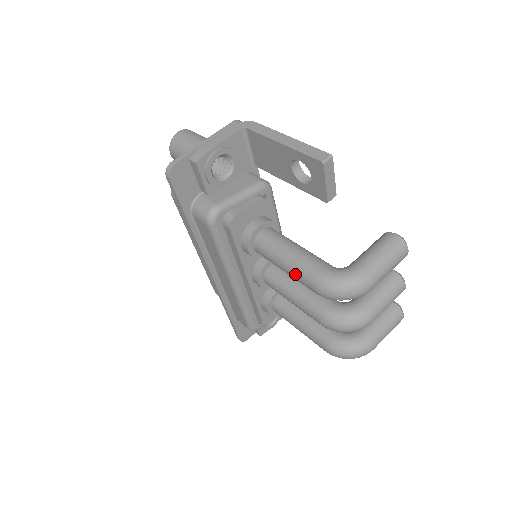
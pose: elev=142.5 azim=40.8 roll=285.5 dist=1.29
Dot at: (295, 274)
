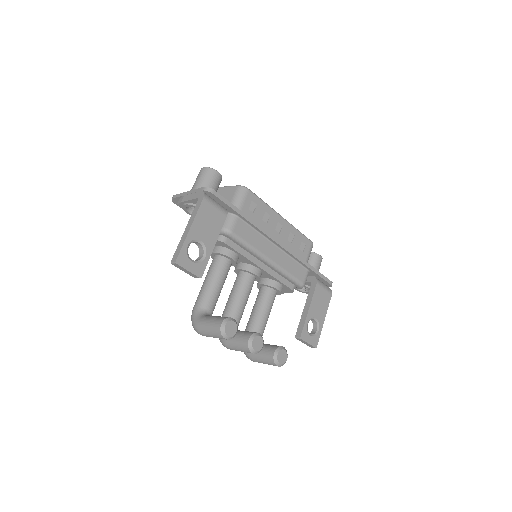
Dot at: occluded
